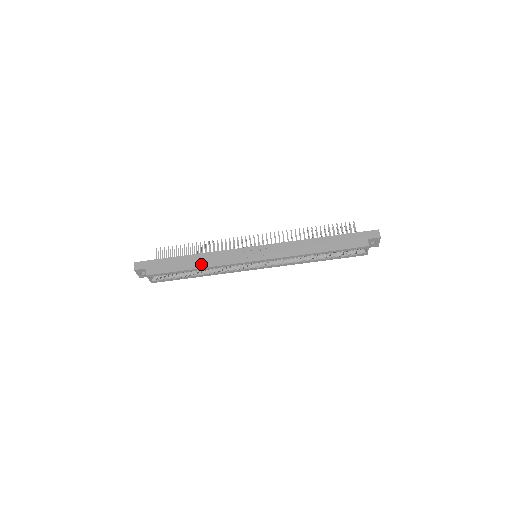
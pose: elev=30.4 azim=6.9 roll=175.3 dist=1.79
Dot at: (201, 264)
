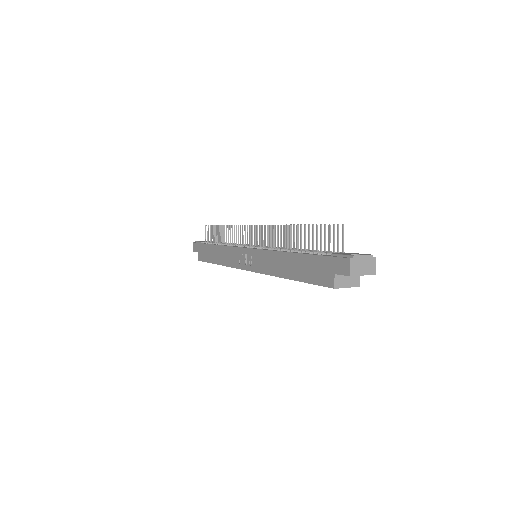
Dot at: (219, 260)
